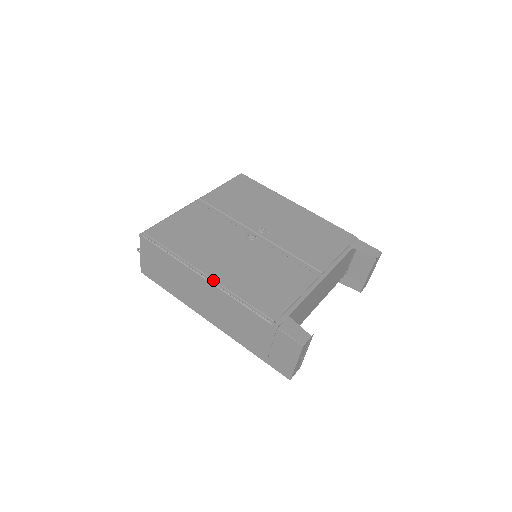
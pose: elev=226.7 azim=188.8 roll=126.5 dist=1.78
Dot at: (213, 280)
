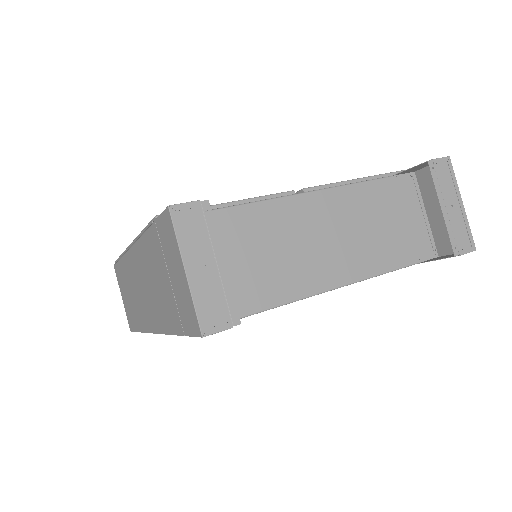
Dot at: (133, 241)
